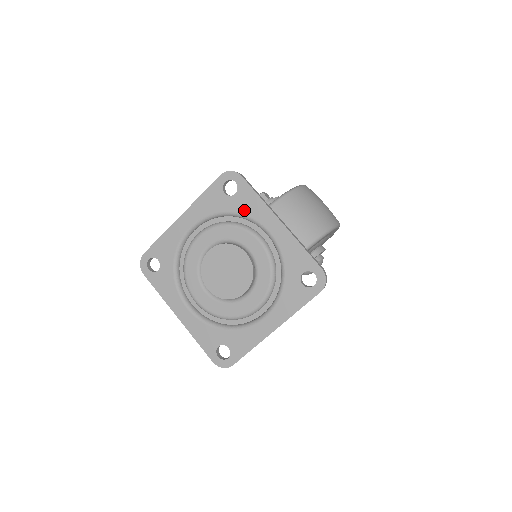
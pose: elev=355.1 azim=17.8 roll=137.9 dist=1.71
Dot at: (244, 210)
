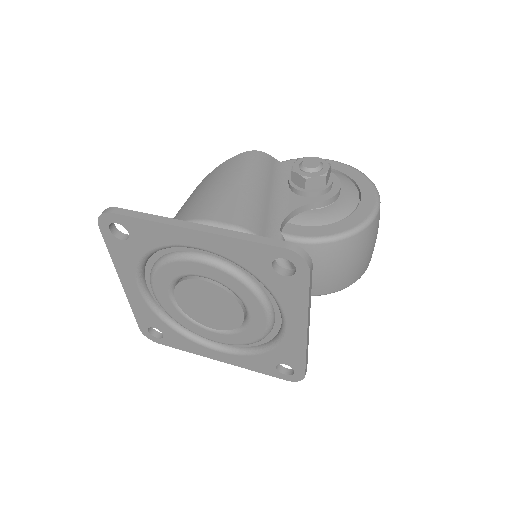
Dot at: (278, 294)
